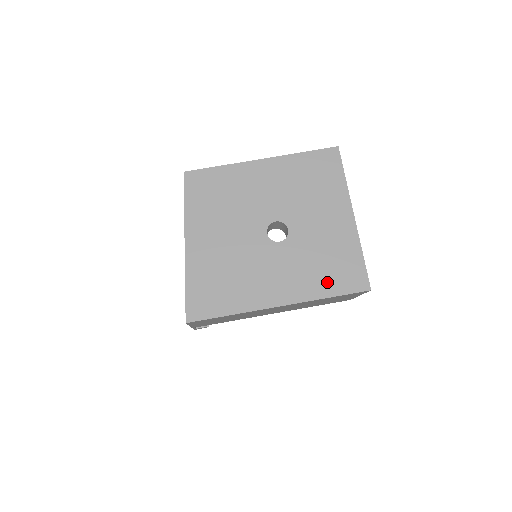
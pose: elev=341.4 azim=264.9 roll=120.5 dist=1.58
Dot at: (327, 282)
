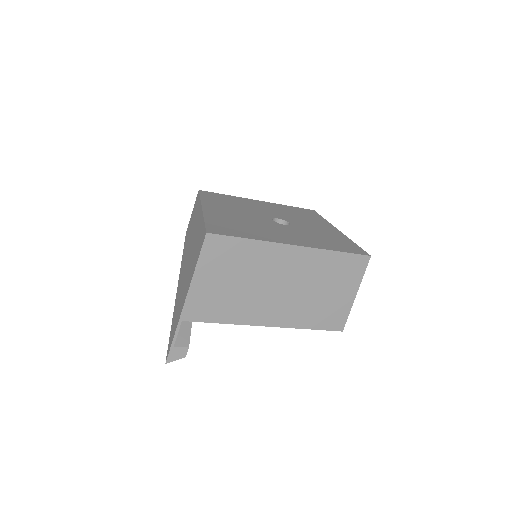
Dot at: (332, 245)
